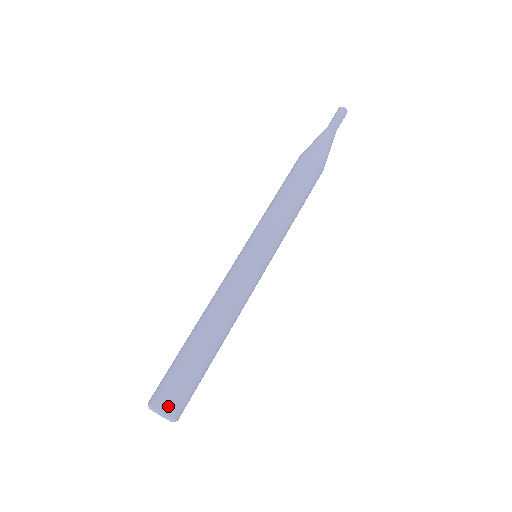
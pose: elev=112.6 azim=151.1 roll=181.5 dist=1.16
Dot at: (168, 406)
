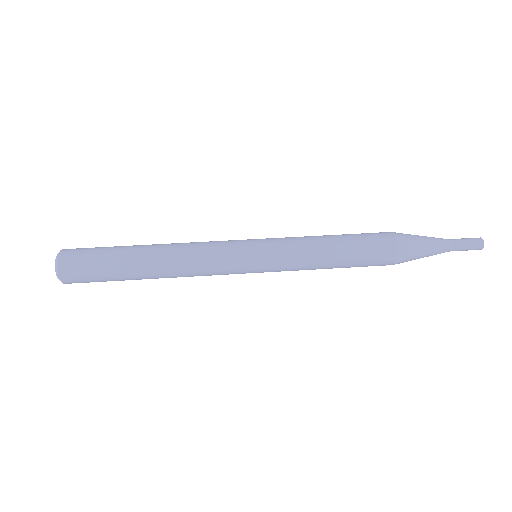
Dot at: (66, 272)
